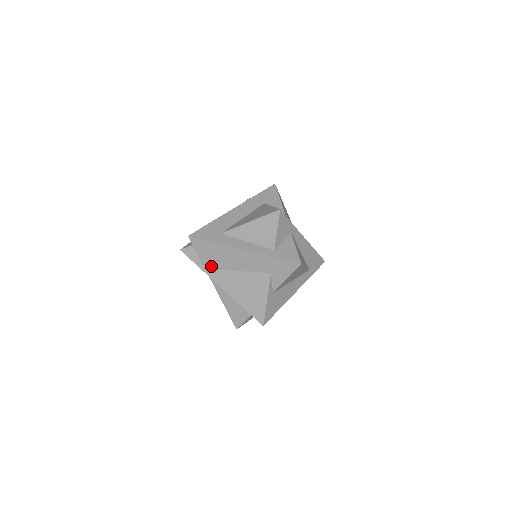
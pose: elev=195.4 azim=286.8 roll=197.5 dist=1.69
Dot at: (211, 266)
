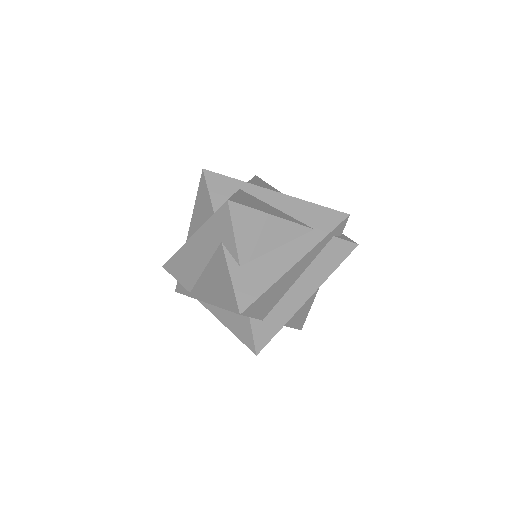
Dot at: (191, 285)
